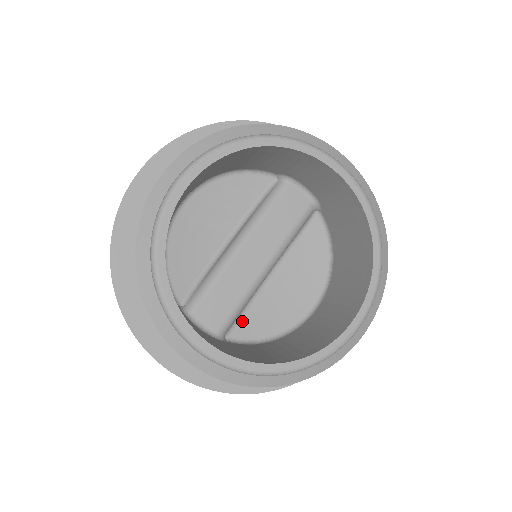
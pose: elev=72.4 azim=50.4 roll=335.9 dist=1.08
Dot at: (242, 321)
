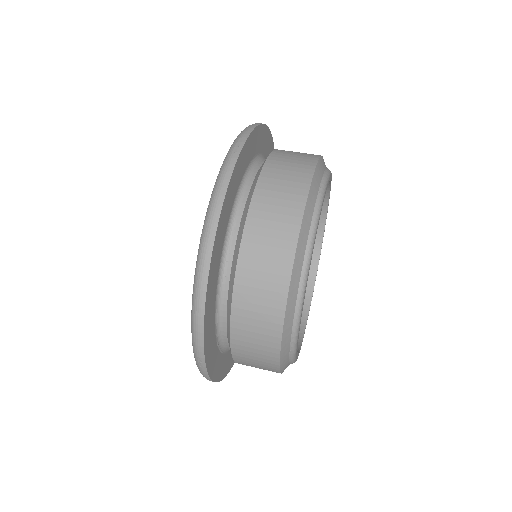
Dot at: occluded
